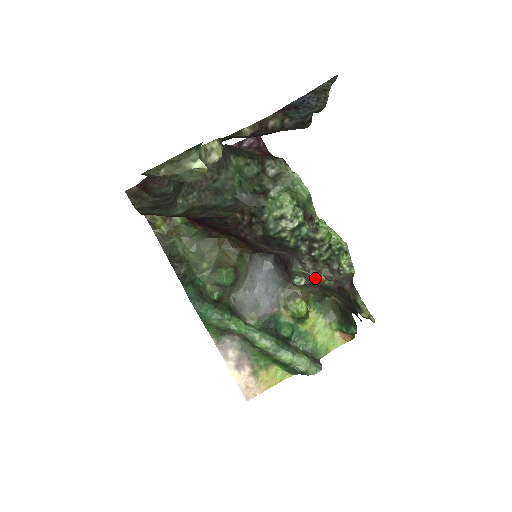
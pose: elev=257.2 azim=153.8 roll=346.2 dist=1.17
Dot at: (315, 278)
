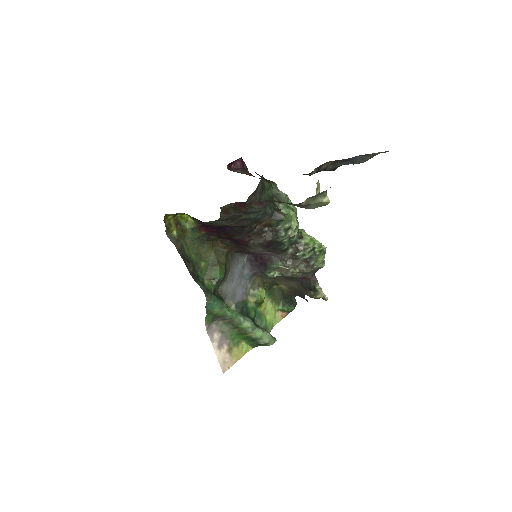
Dot at: (291, 271)
